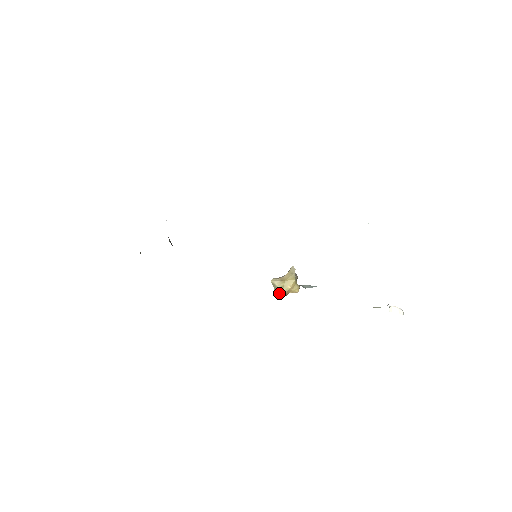
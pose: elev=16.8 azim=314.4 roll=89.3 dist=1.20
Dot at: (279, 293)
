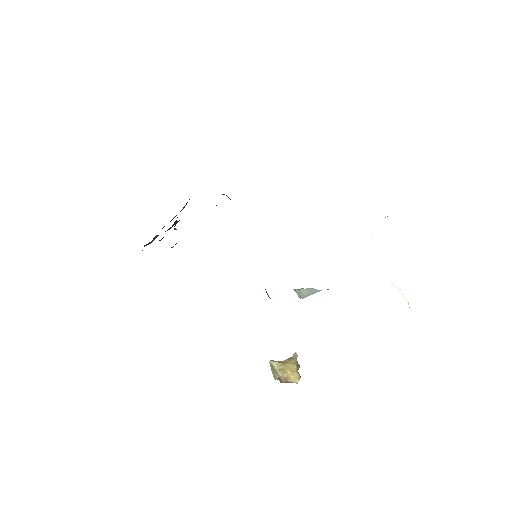
Dot at: (276, 376)
